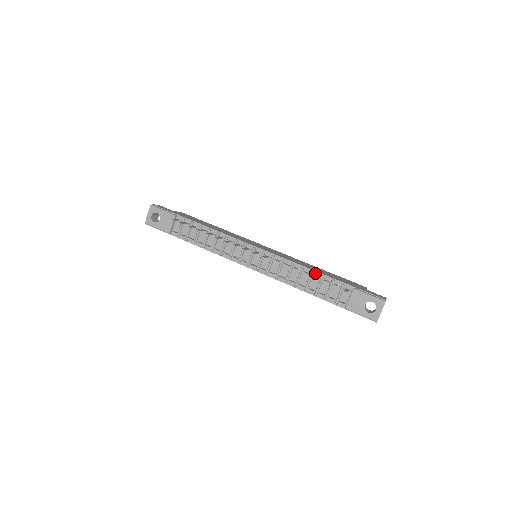
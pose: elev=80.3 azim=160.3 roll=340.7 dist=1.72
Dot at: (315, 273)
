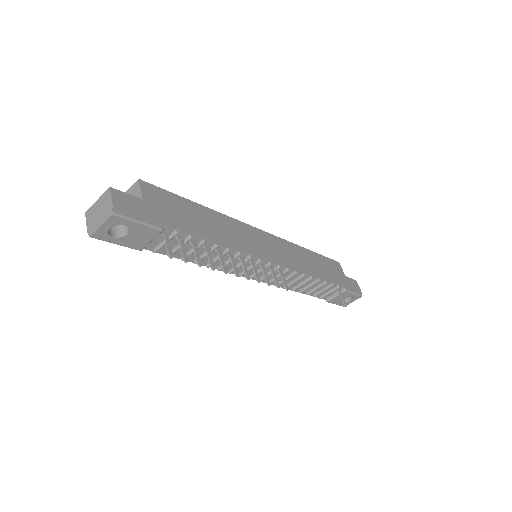
Dot at: (319, 280)
